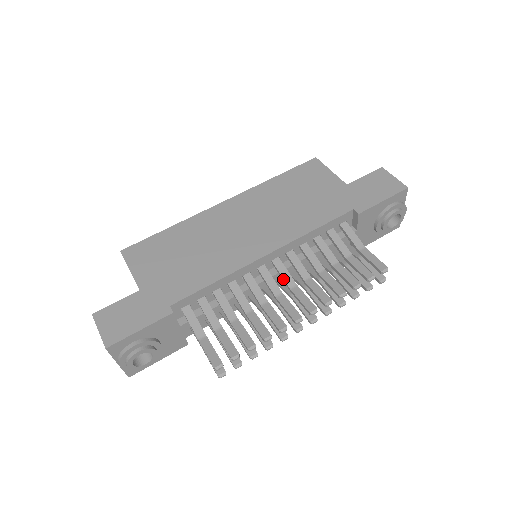
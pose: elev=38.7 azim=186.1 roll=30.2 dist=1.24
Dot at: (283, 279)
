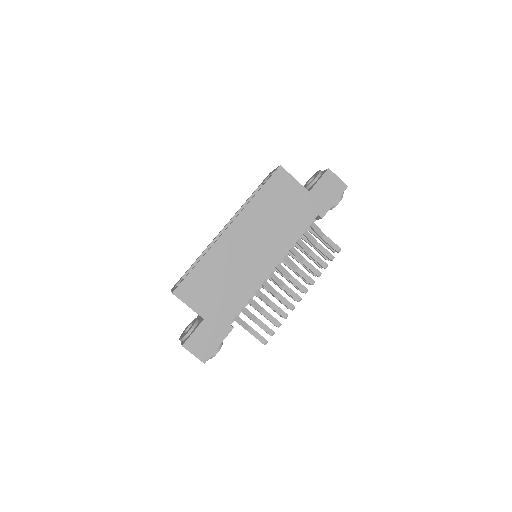
Dot at: occluded
